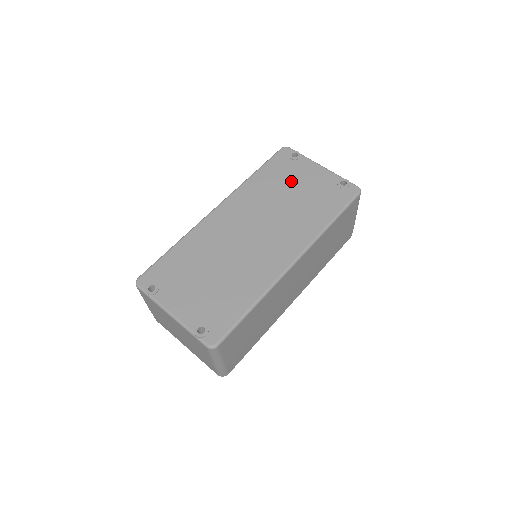
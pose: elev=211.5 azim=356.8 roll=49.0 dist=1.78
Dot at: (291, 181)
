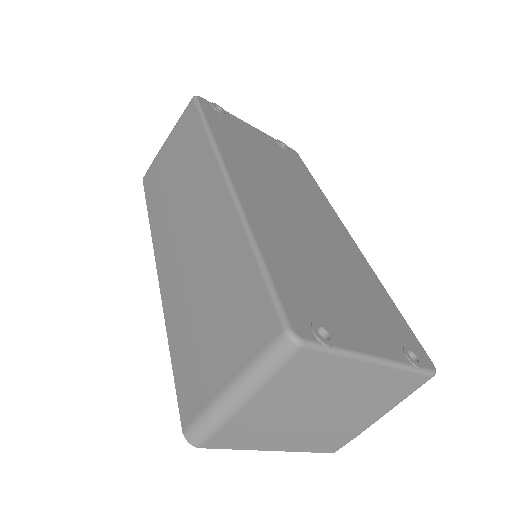
Dot at: (249, 140)
